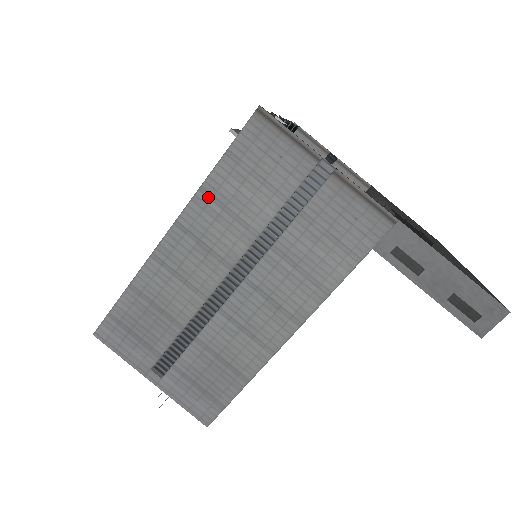
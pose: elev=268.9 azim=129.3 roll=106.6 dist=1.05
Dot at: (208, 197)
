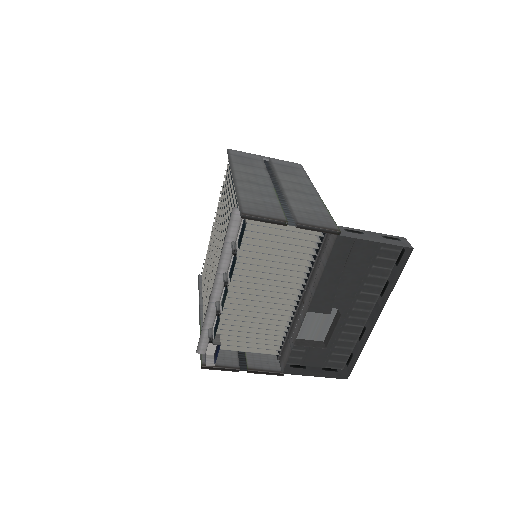
Dot at: occluded
